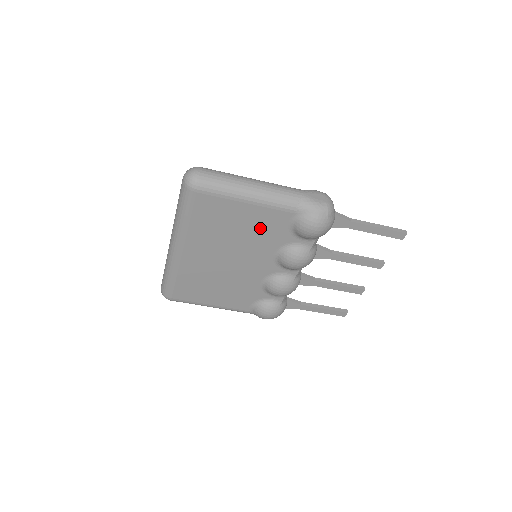
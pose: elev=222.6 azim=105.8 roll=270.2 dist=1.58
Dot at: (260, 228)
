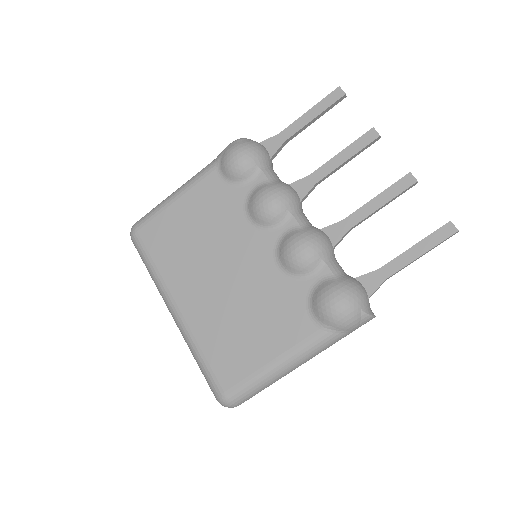
Dot at: (208, 211)
